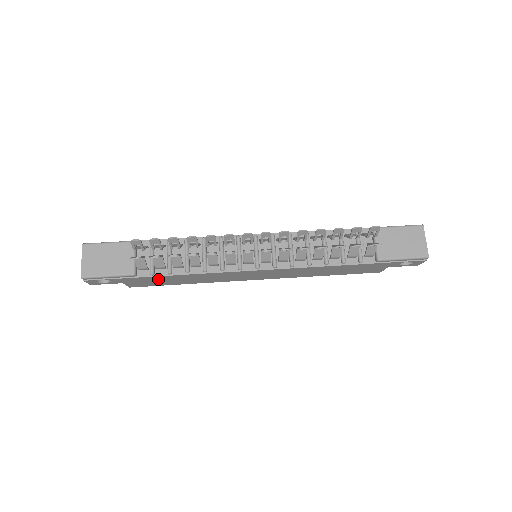
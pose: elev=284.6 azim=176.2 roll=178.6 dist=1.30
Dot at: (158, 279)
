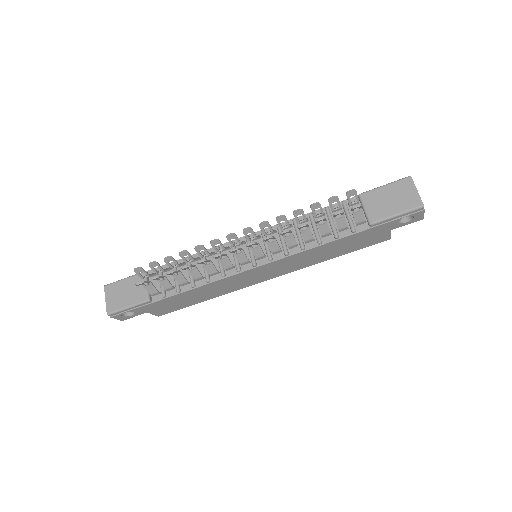
Dot at: (173, 301)
